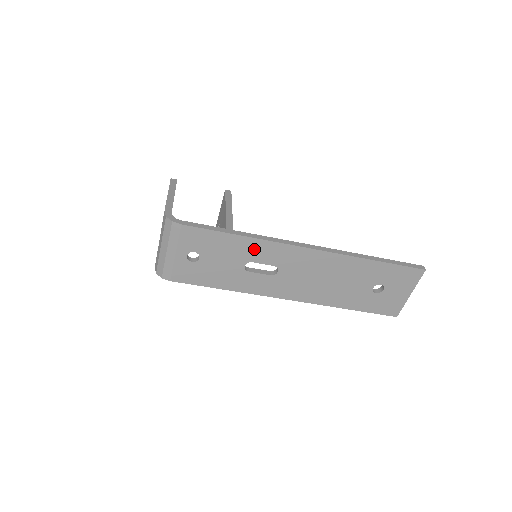
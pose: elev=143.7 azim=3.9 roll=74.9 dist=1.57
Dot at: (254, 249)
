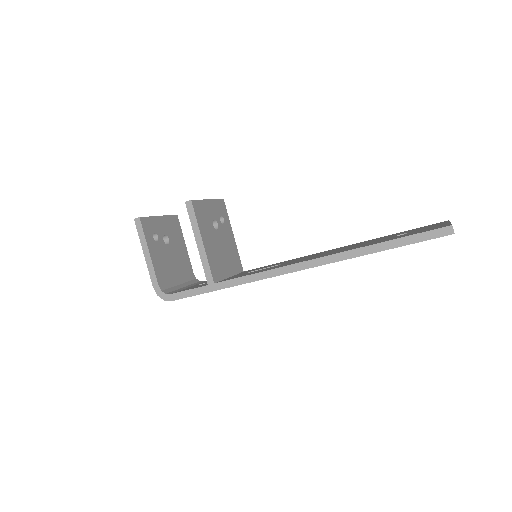
Dot at: occluded
